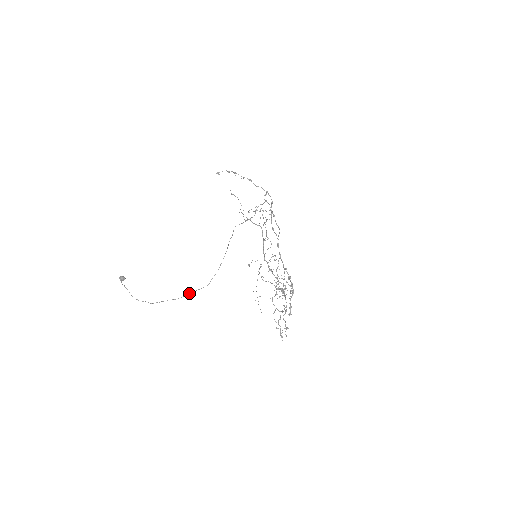
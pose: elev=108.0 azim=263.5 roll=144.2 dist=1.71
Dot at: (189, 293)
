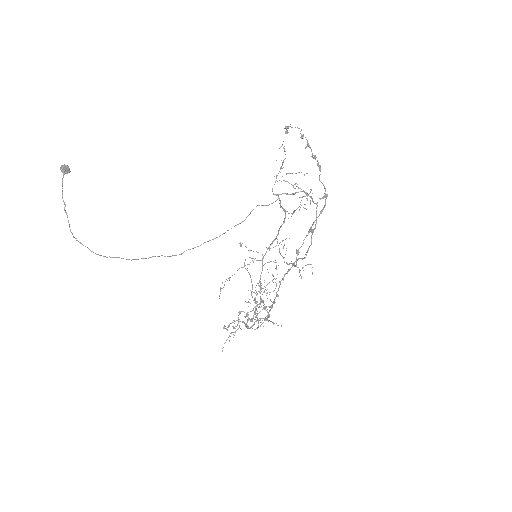
Dot at: (150, 257)
